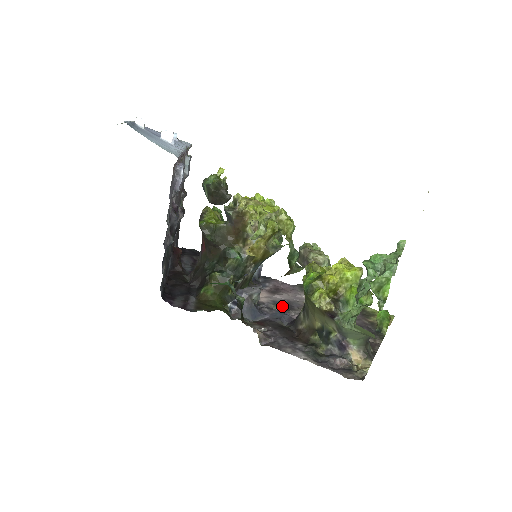
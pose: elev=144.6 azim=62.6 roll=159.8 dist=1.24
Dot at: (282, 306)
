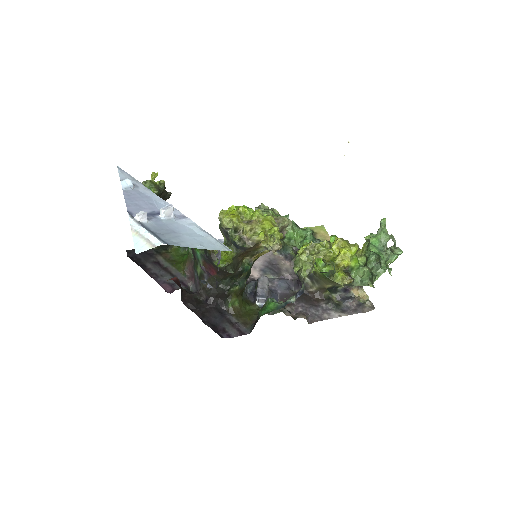
Dot at: (272, 272)
